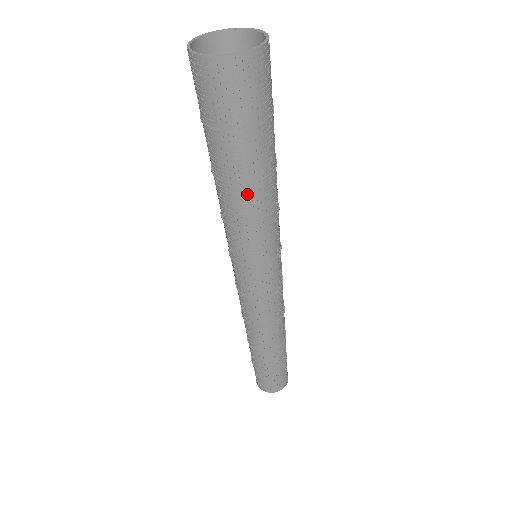
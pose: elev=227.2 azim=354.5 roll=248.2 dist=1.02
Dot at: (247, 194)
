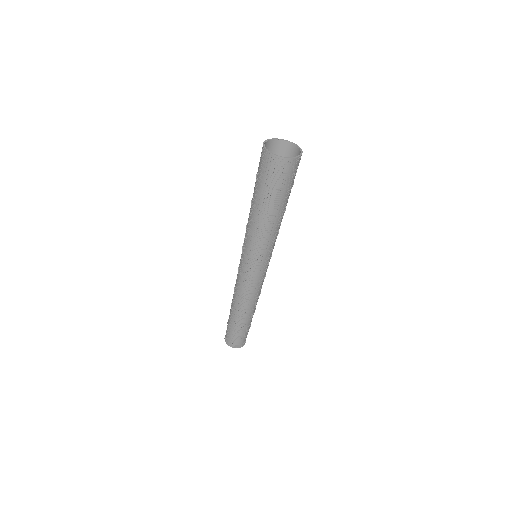
Dot at: (267, 221)
